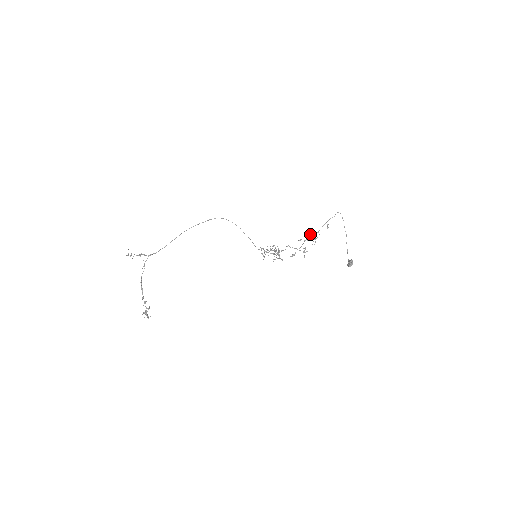
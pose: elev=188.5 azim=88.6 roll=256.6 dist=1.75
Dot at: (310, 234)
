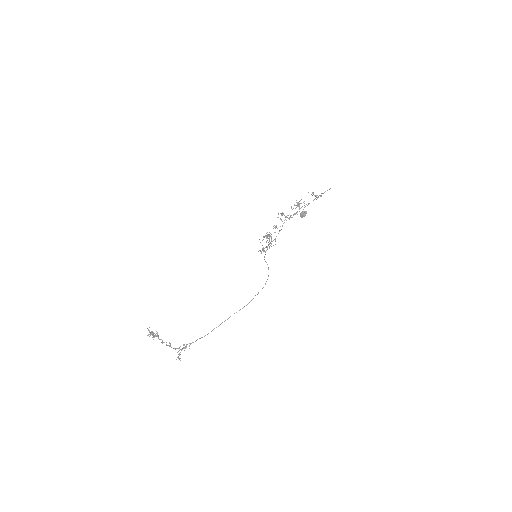
Dot at: occluded
